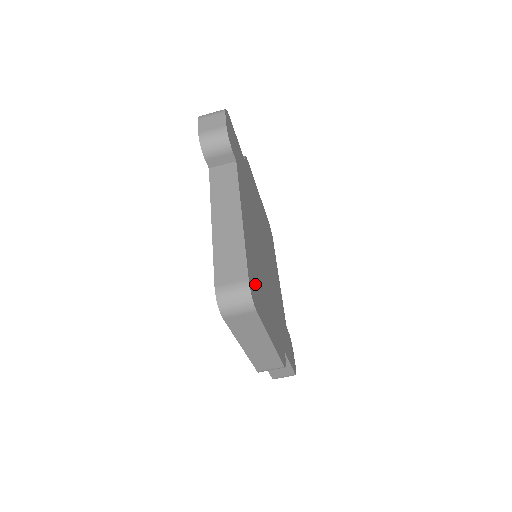
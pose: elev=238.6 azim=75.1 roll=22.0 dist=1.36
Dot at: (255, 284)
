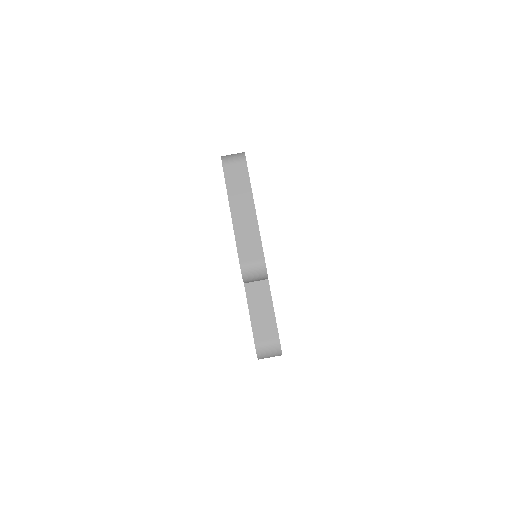
Dot at: occluded
